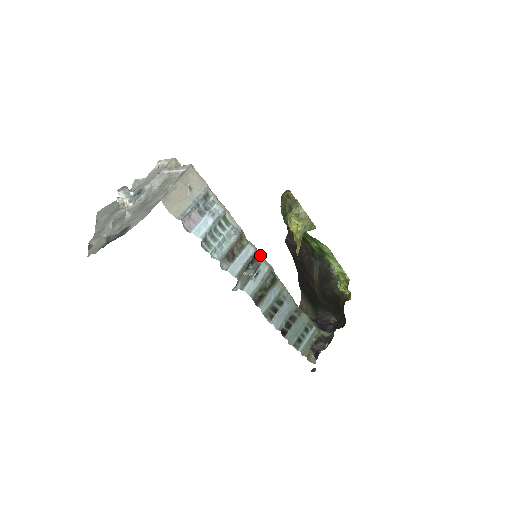
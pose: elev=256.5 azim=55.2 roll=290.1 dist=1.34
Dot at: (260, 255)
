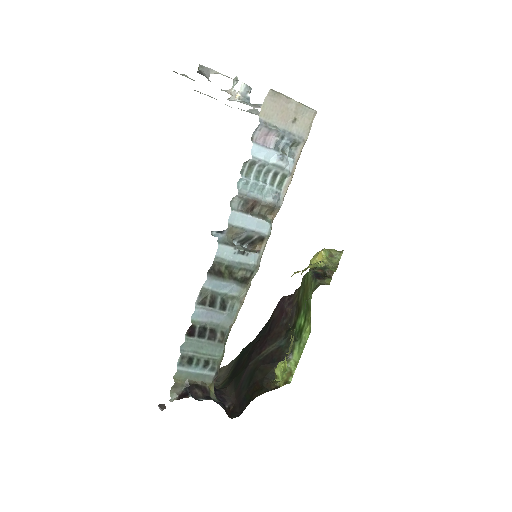
Dot at: (264, 246)
